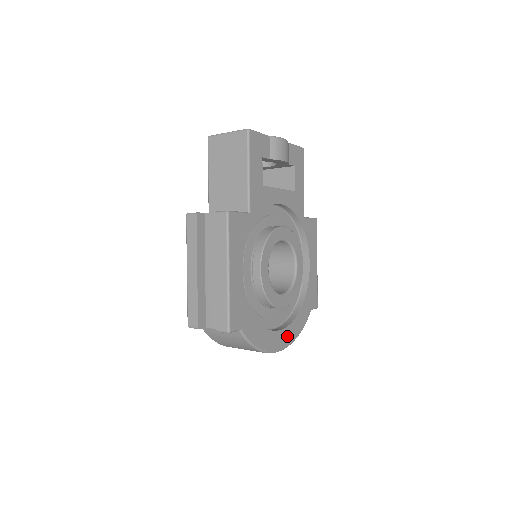
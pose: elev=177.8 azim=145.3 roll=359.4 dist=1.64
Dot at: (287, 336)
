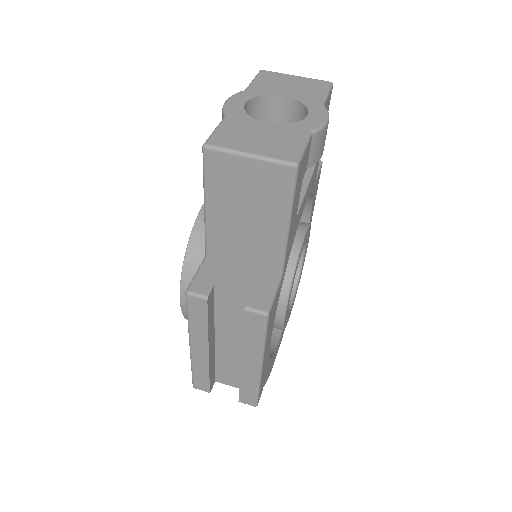
Dot at: occluded
